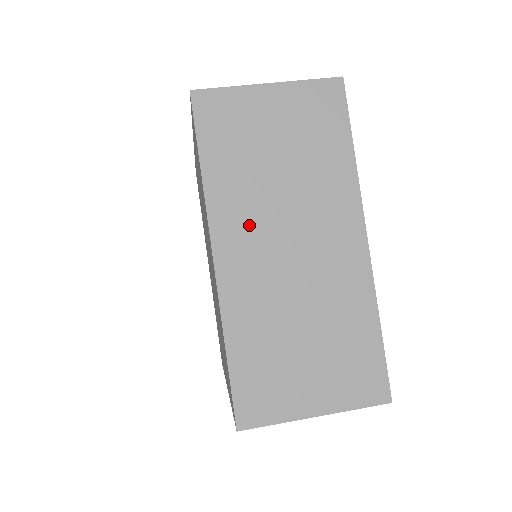
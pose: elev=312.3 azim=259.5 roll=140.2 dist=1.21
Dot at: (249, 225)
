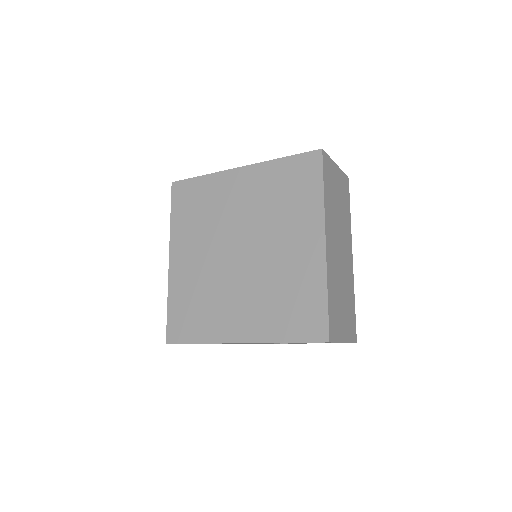
Dot at: (333, 230)
